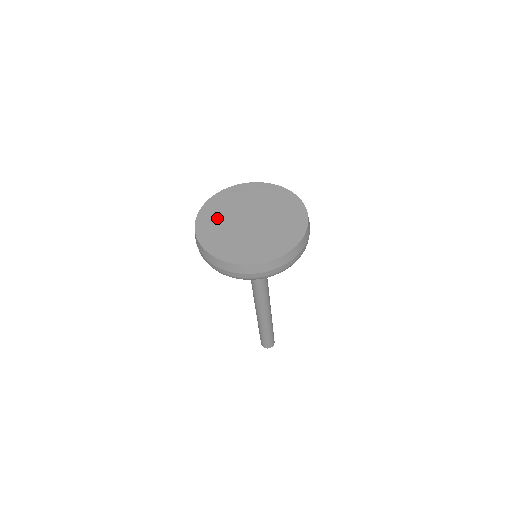
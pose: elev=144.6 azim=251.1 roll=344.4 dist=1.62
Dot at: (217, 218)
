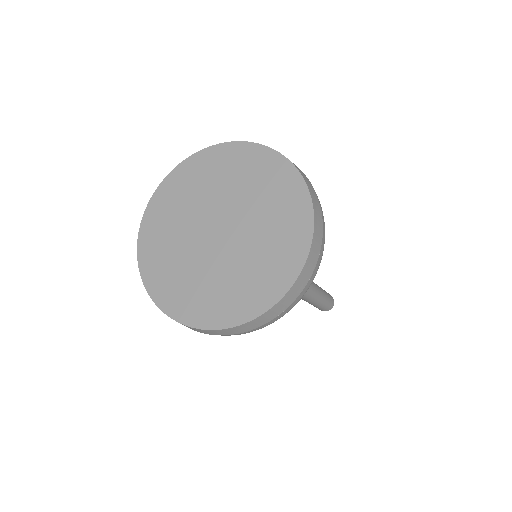
Dot at: (167, 233)
